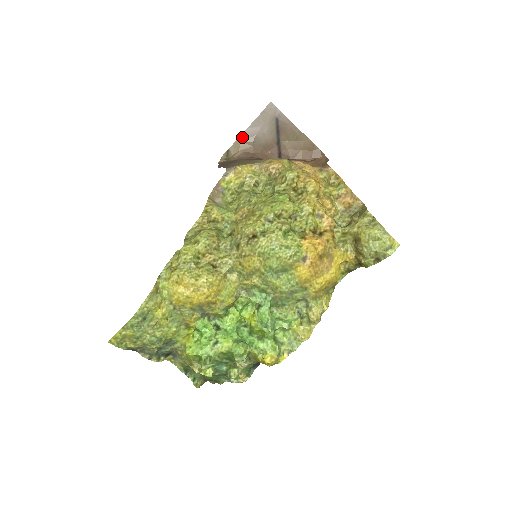
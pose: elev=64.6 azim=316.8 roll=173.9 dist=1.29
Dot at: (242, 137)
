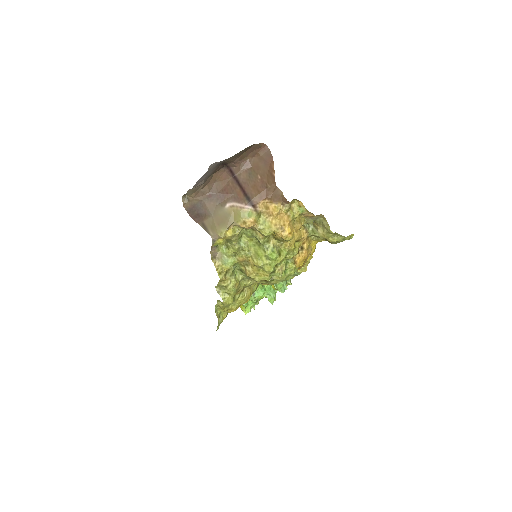
Dot at: (194, 187)
